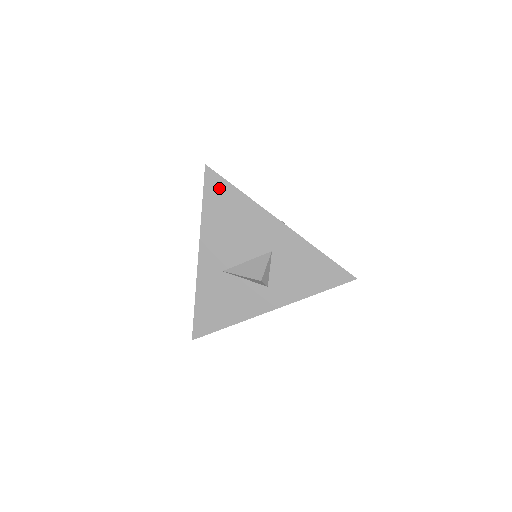
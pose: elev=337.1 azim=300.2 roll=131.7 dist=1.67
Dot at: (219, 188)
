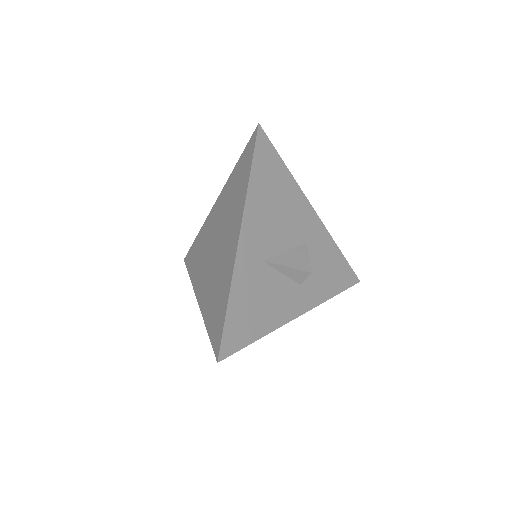
Dot at: (269, 156)
